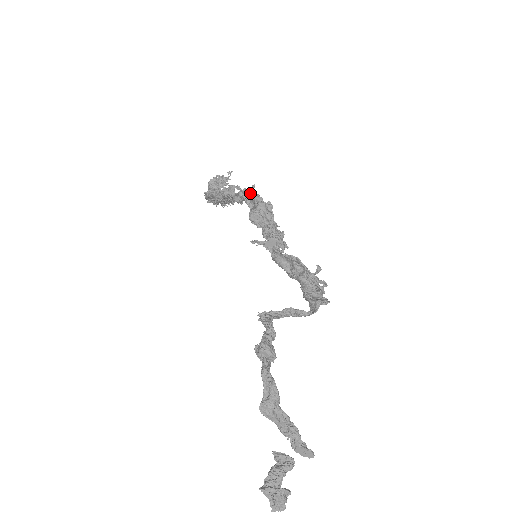
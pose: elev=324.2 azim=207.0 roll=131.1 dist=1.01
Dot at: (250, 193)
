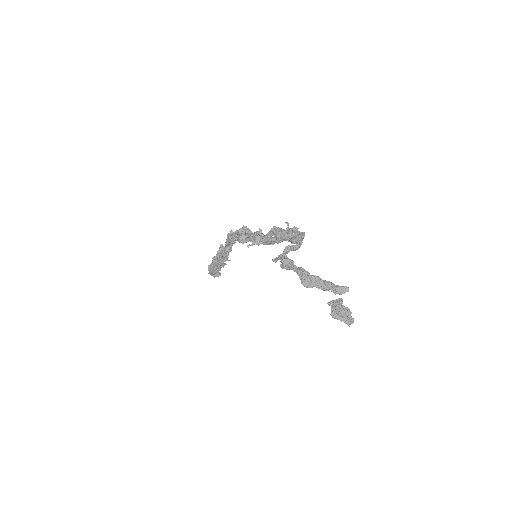
Dot at: (231, 234)
